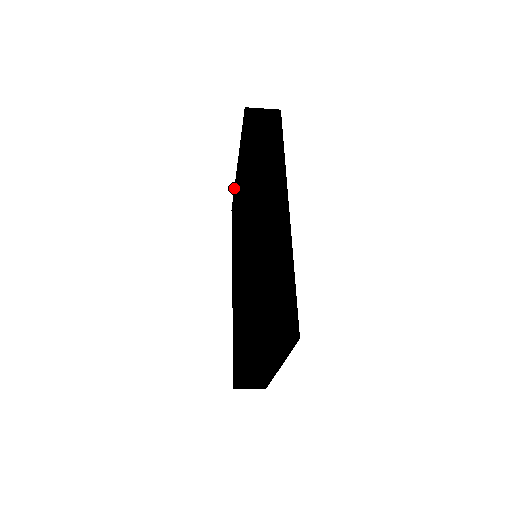
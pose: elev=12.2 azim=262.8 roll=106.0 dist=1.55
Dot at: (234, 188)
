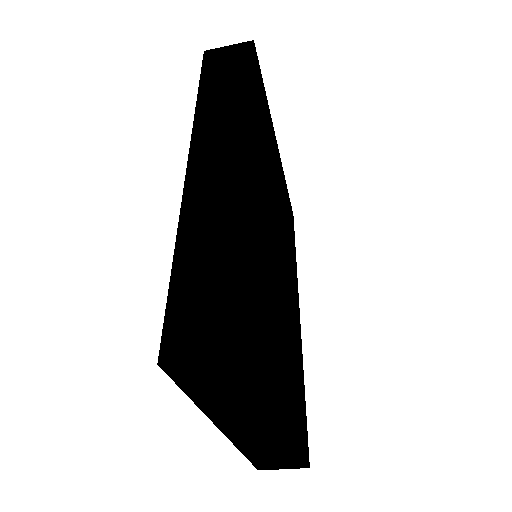
Dot at: occluded
